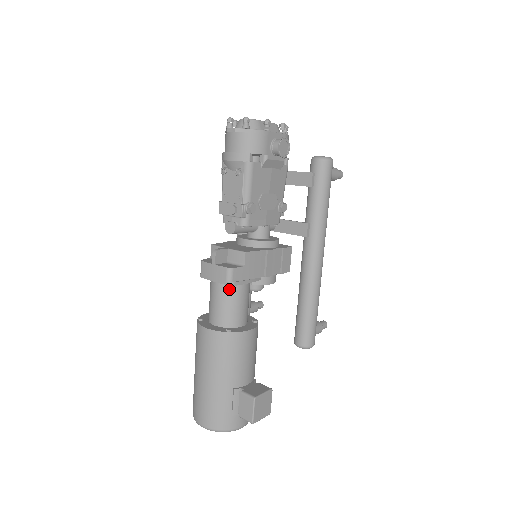
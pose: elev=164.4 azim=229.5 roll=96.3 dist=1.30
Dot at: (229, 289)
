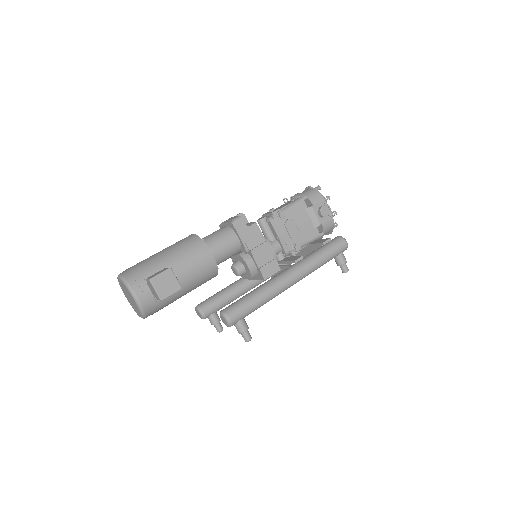
Dot at: (227, 230)
